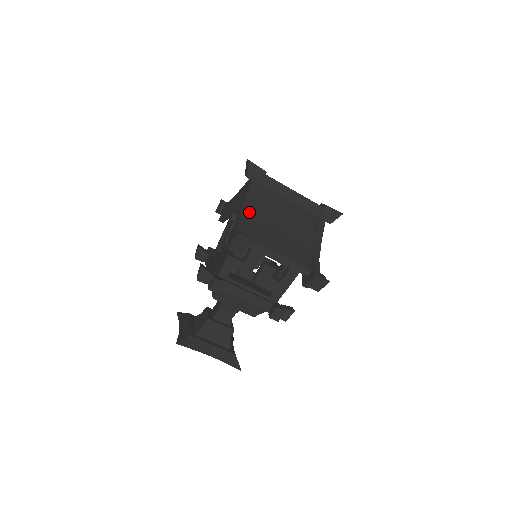
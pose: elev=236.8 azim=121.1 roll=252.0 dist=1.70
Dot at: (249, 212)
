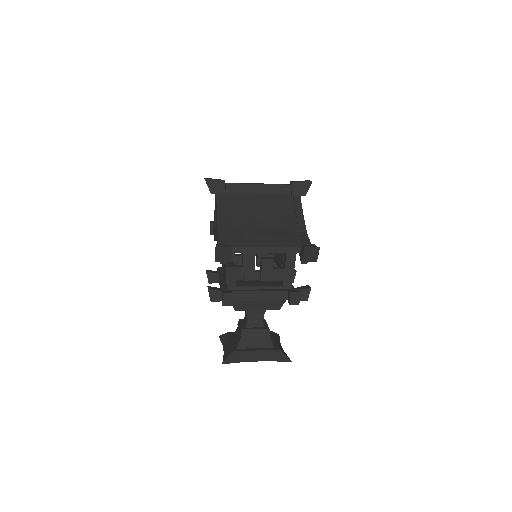
Dot at: (224, 223)
